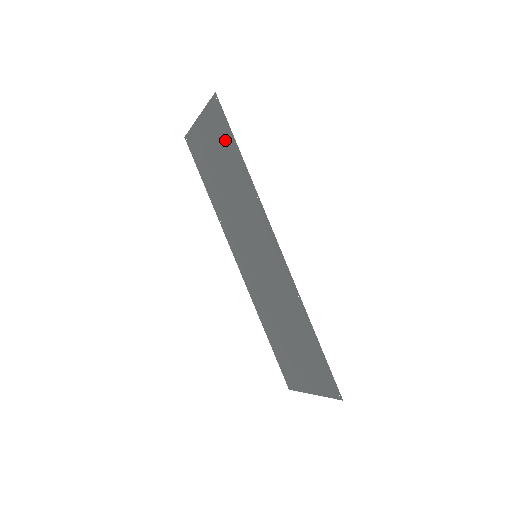
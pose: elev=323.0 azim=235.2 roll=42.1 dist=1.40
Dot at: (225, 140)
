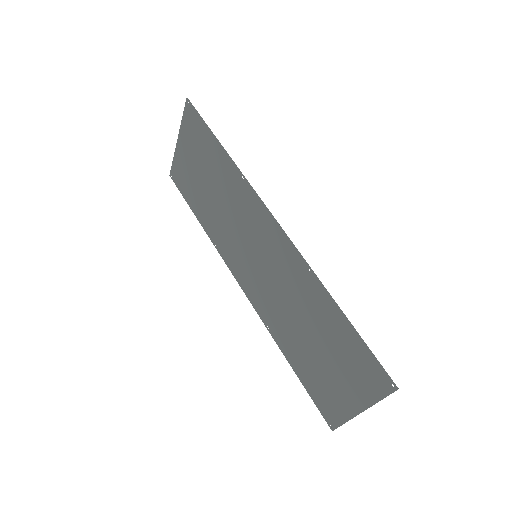
Dot at: (203, 140)
